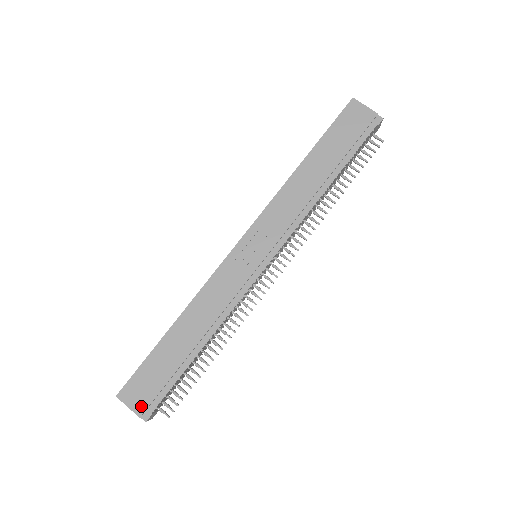
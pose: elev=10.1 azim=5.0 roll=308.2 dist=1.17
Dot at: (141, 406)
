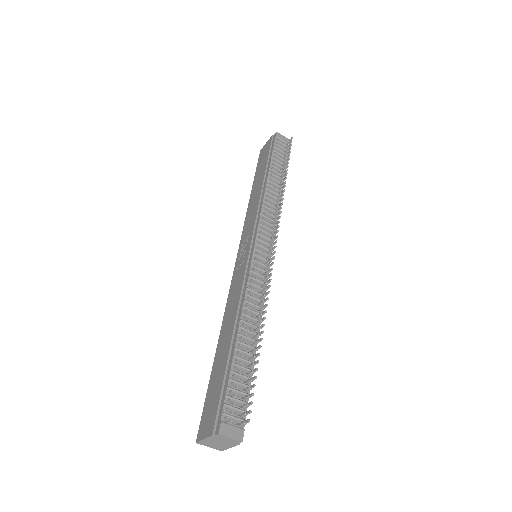
Dot at: (211, 425)
